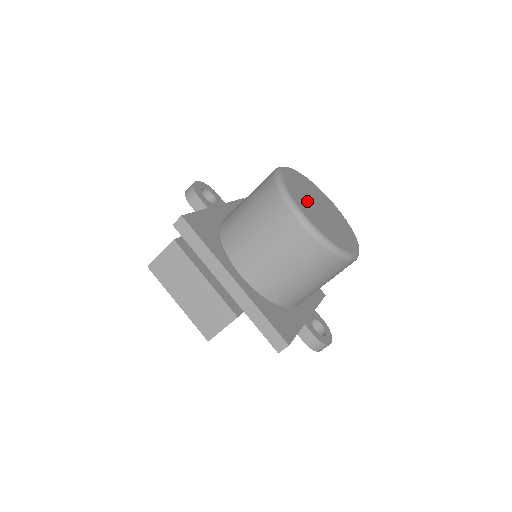
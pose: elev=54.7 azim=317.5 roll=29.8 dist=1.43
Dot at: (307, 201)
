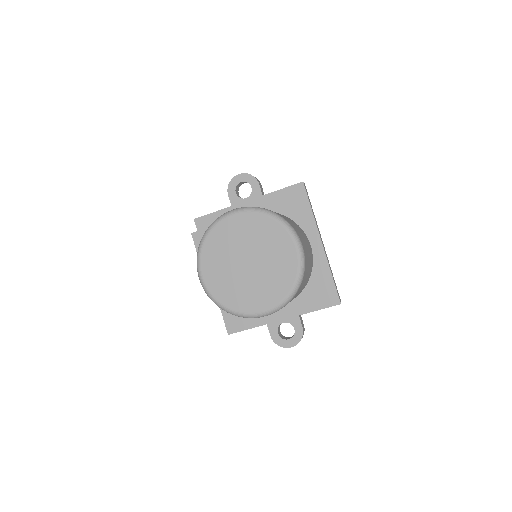
Dot at: (227, 256)
